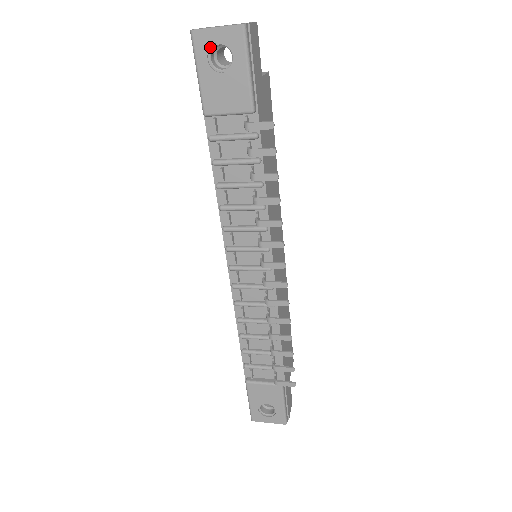
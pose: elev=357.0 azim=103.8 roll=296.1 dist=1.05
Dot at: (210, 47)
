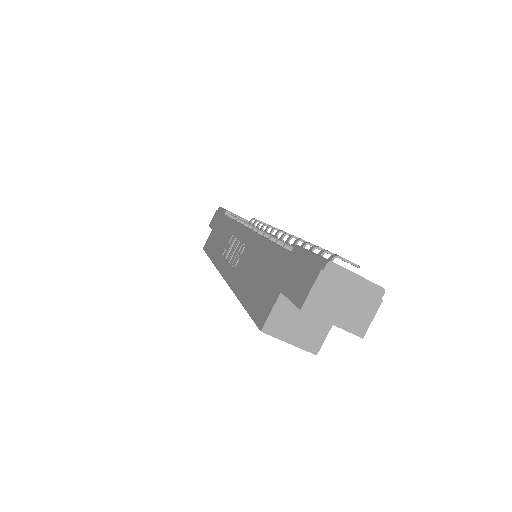
Dot at: occluded
